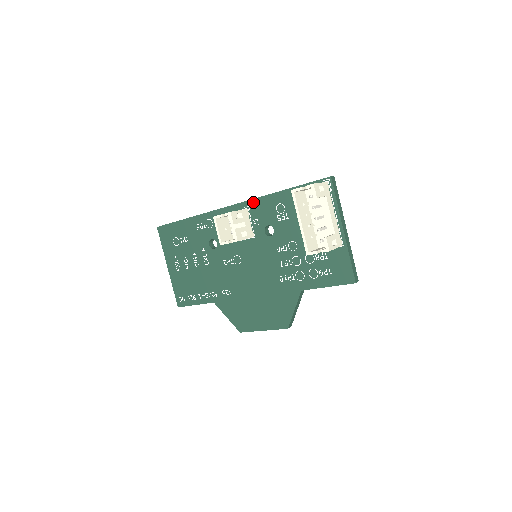
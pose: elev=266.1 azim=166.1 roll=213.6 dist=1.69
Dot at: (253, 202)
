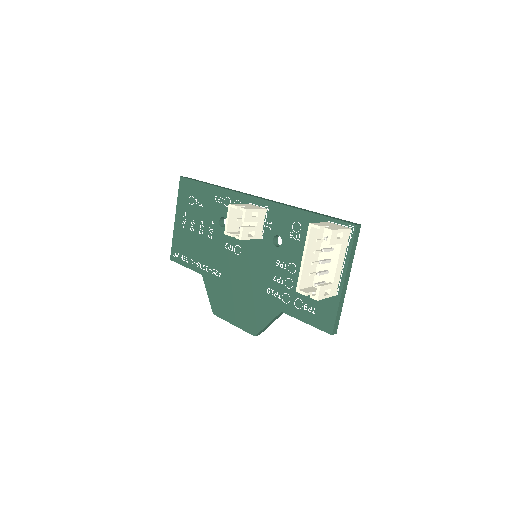
Dot at: (275, 206)
